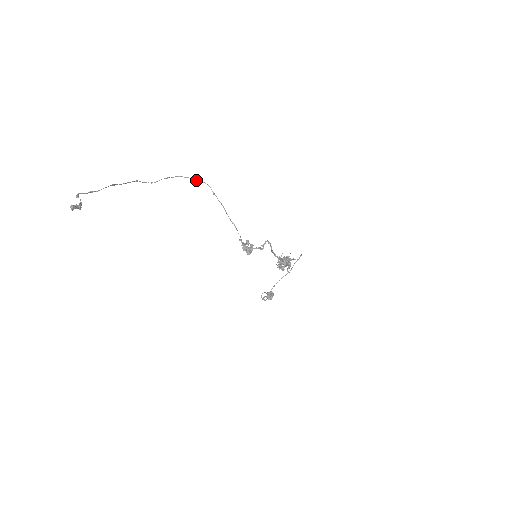
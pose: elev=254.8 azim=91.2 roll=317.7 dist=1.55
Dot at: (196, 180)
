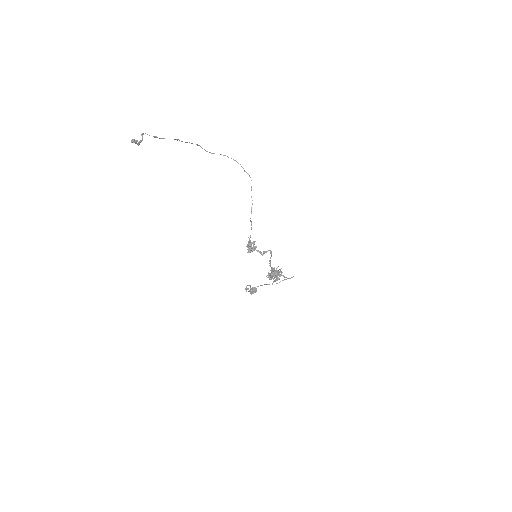
Dot at: occluded
